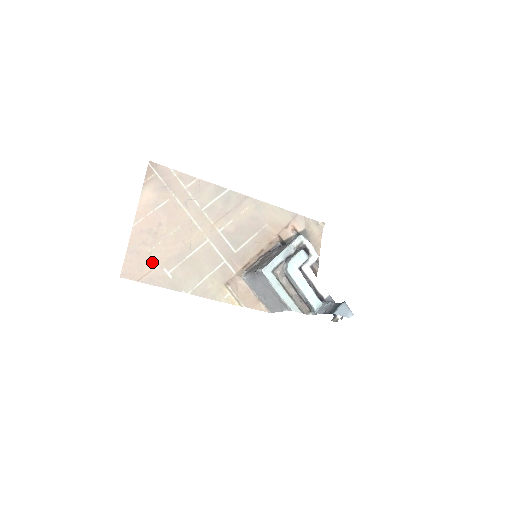
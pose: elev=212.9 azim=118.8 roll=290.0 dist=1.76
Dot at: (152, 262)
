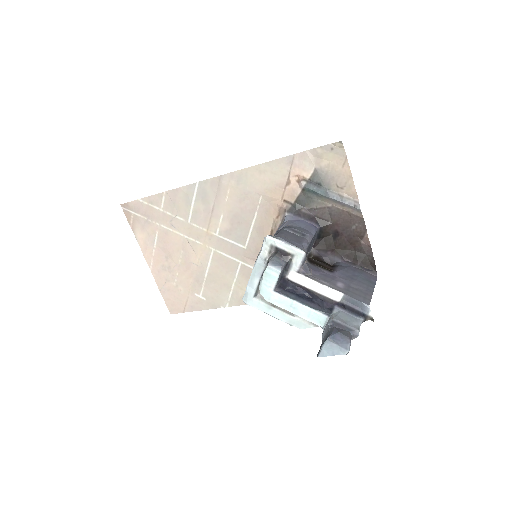
Dot at: (183, 293)
